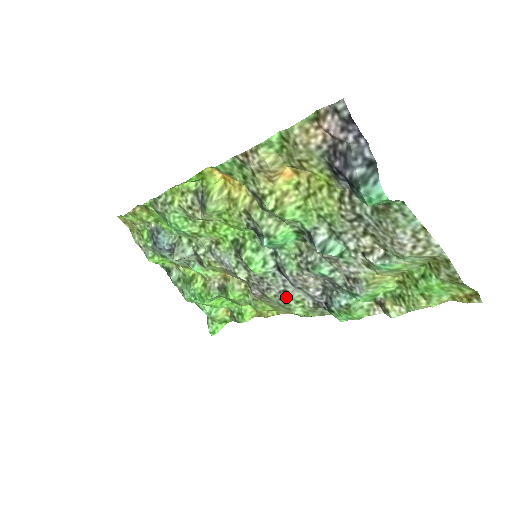
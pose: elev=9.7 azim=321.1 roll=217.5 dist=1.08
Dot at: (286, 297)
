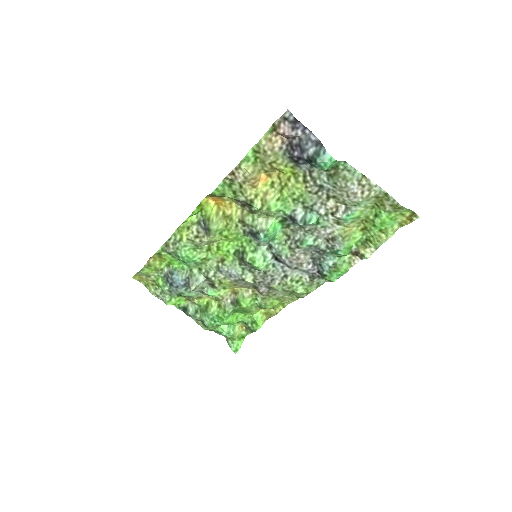
Dot at: (288, 280)
